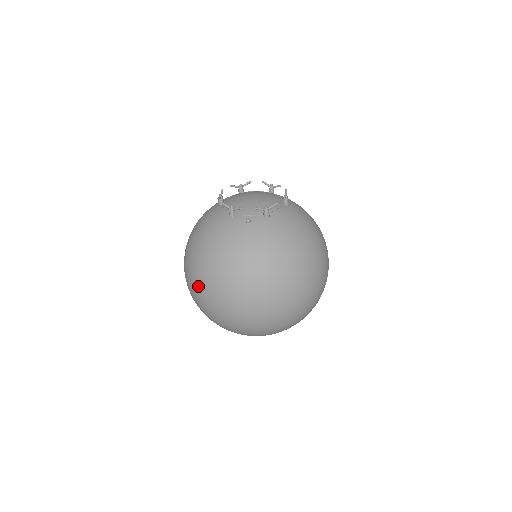
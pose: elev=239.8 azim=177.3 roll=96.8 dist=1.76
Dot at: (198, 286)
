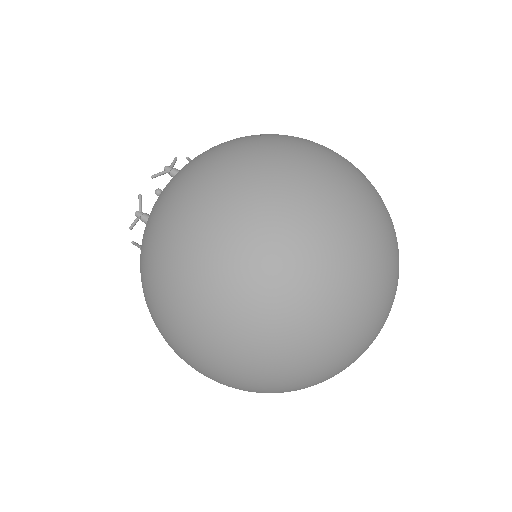
Dot at: (184, 316)
